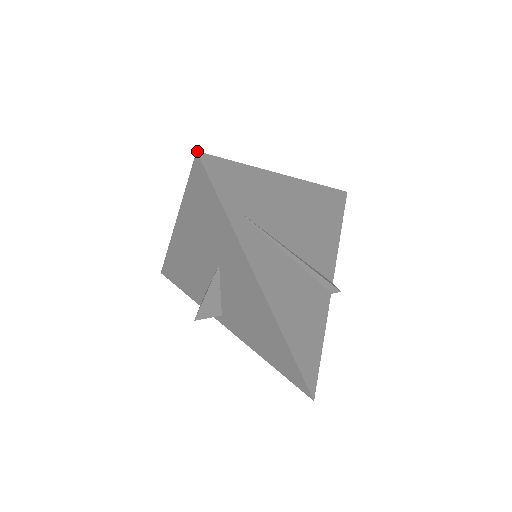
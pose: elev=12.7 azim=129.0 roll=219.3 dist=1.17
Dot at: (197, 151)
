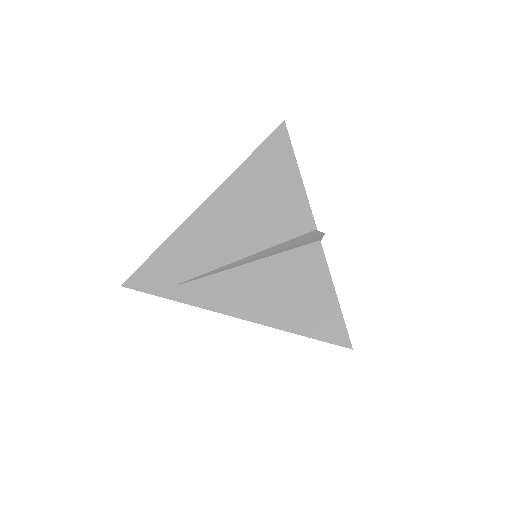
Dot at: (121, 285)
